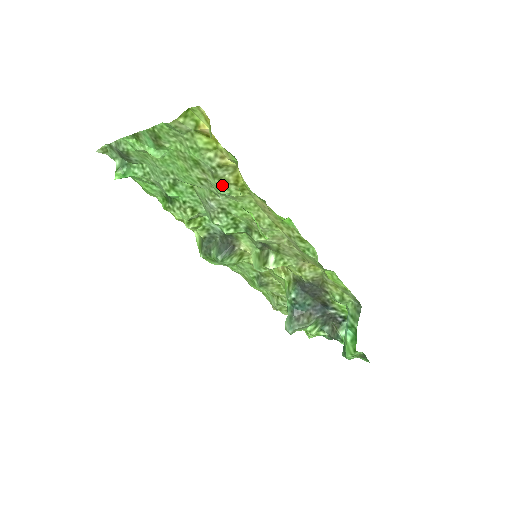
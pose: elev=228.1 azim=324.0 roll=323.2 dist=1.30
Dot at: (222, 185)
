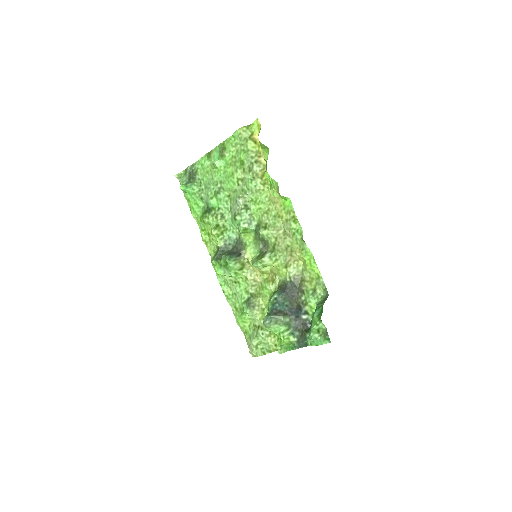
Dot at: (253, 178)
